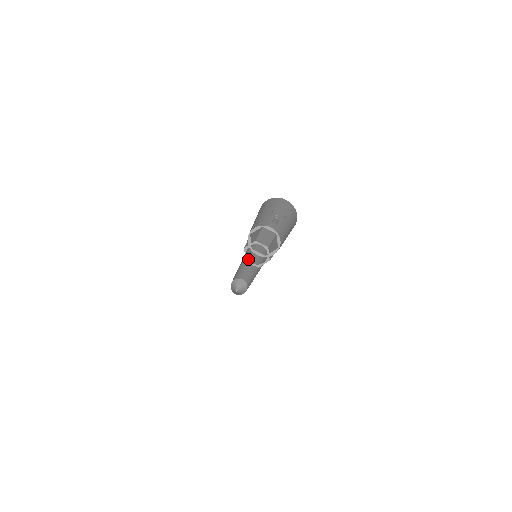
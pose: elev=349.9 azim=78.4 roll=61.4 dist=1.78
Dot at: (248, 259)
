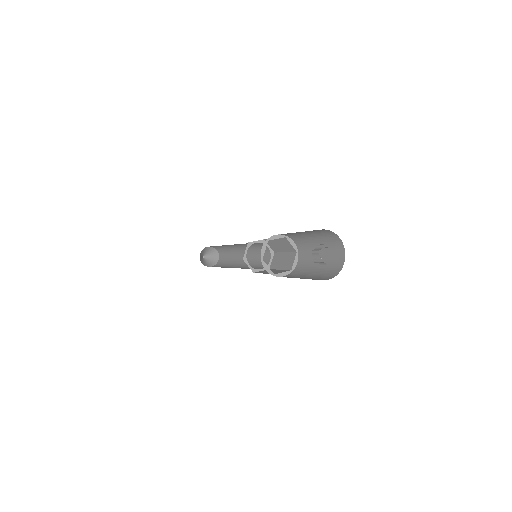
Dot at: occluded
